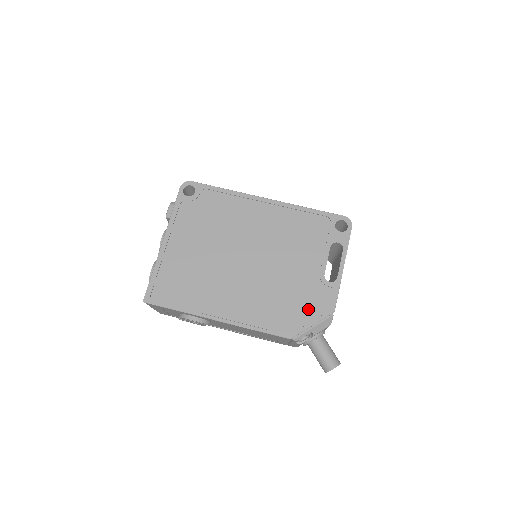
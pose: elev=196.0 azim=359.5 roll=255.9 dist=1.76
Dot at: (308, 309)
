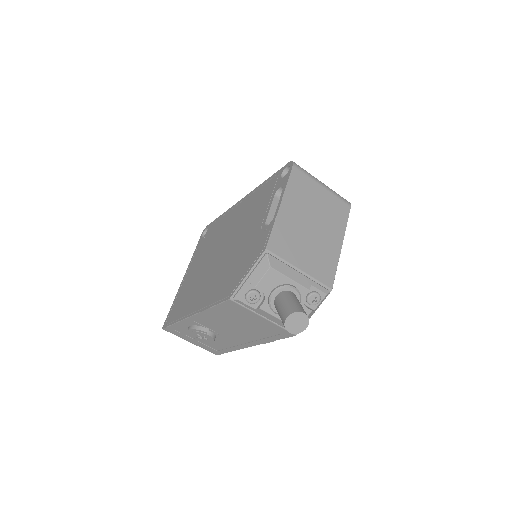
Dot at: (247, 262)
